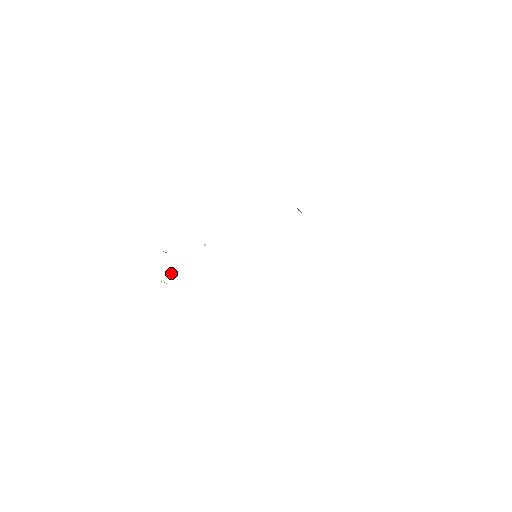
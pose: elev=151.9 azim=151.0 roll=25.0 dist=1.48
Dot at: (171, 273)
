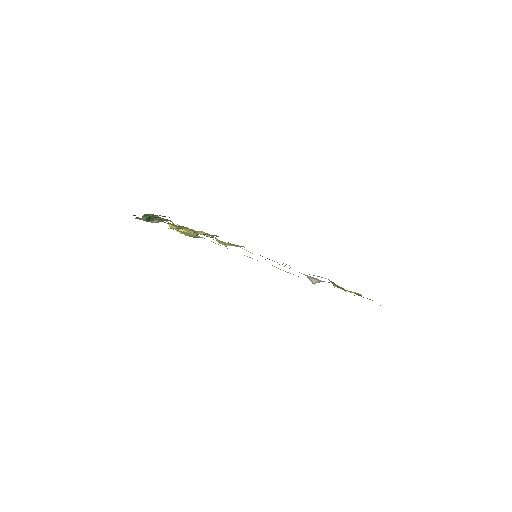
Dot at: occluded
